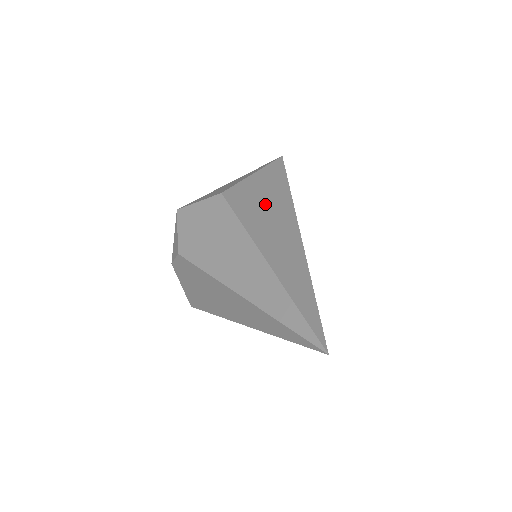
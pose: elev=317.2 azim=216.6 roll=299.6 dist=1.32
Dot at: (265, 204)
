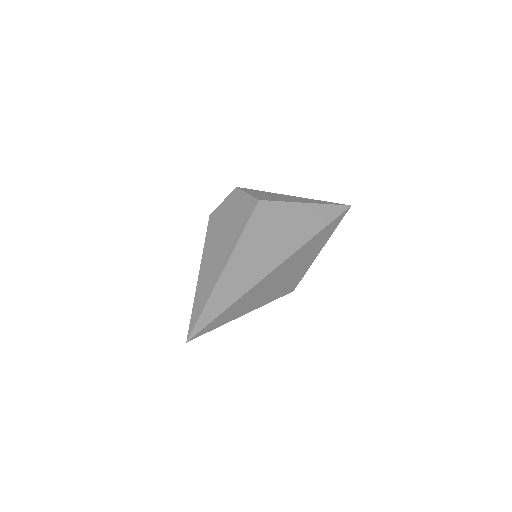
Dot at: (281, 229)
